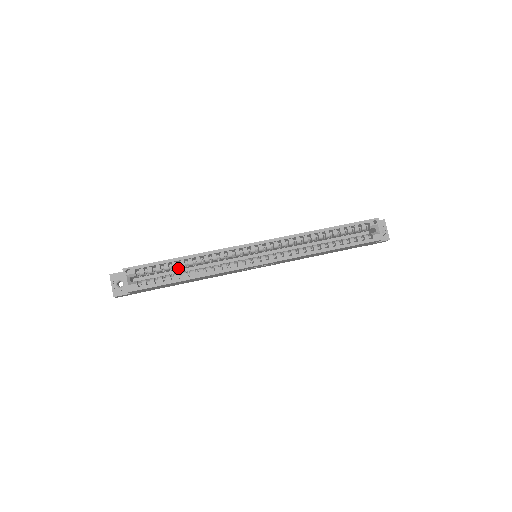
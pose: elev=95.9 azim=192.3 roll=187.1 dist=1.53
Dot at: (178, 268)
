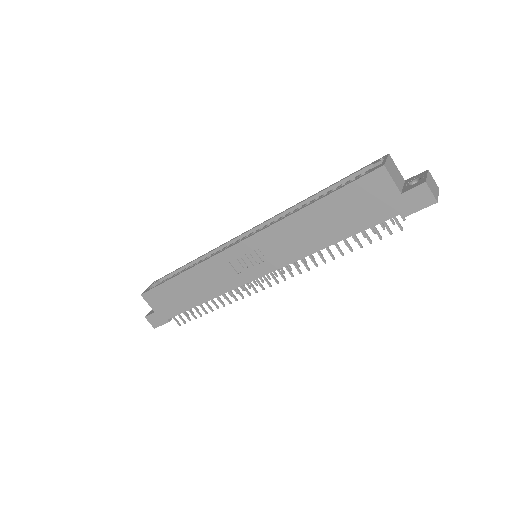
Dot at: occluded
